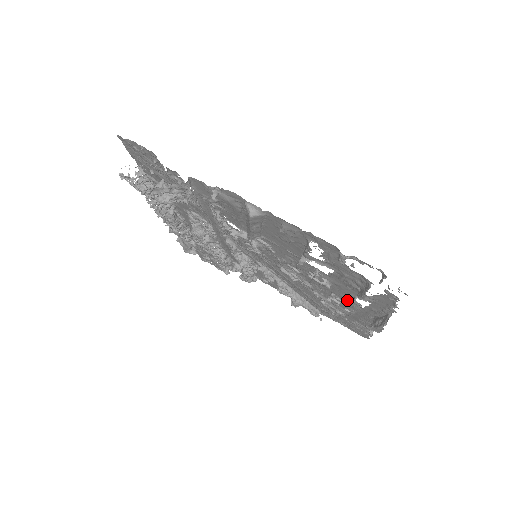
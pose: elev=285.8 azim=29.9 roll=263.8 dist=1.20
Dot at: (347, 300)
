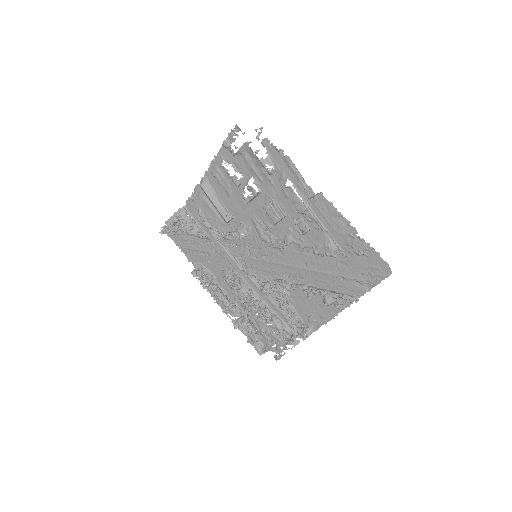
Dot at: occluded
